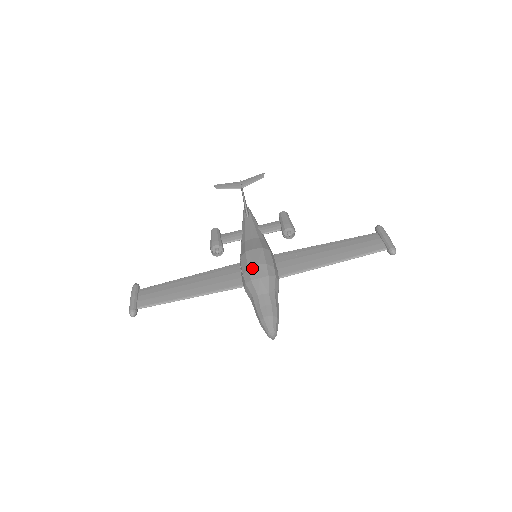
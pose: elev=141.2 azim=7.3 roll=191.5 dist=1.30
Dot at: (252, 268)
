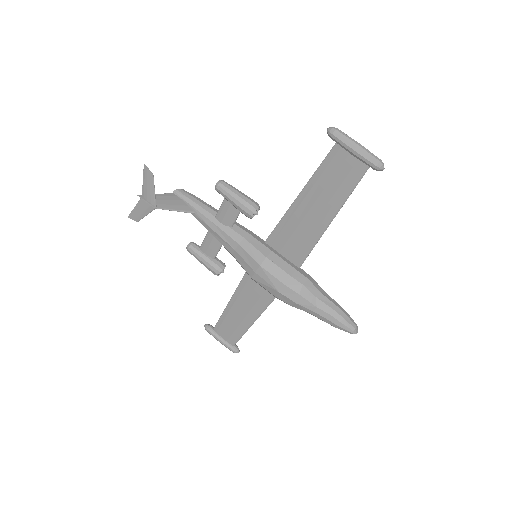
Dot at: (278, 296)
